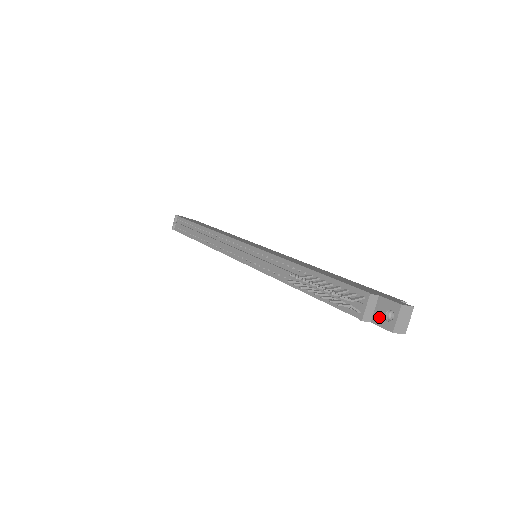
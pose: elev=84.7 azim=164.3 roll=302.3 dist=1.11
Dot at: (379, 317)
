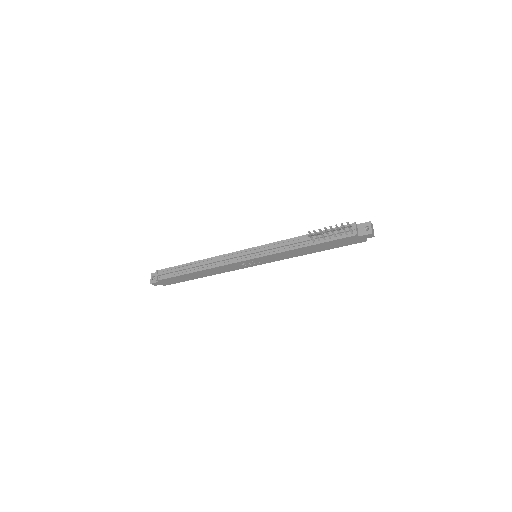
Dot at: (362, 232)
